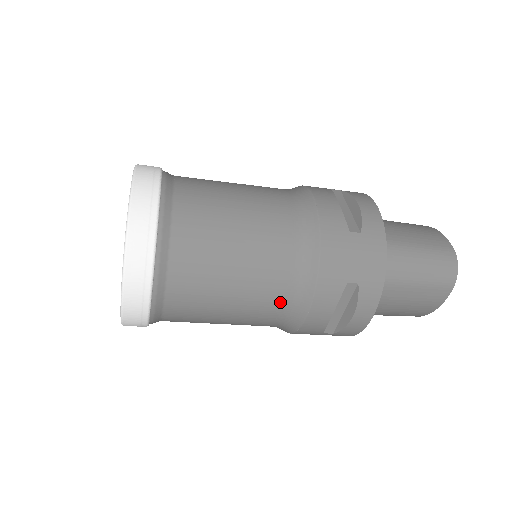
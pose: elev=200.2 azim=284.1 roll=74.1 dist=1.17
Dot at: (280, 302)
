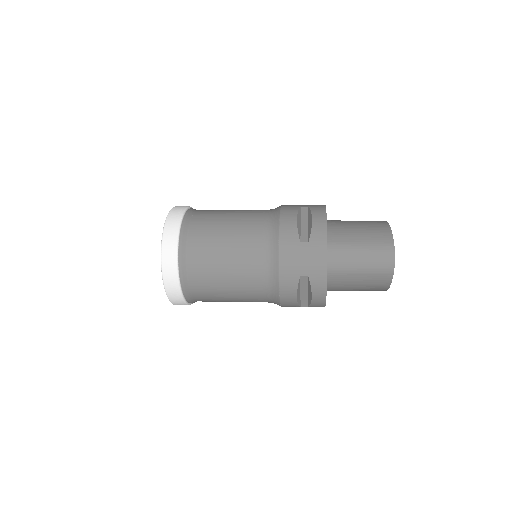
Dot at: (261, 290)
